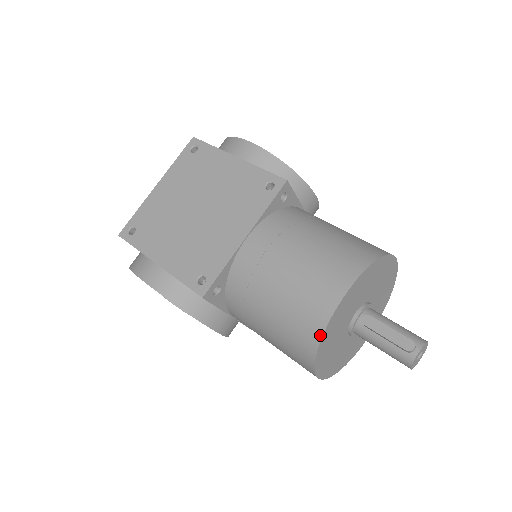
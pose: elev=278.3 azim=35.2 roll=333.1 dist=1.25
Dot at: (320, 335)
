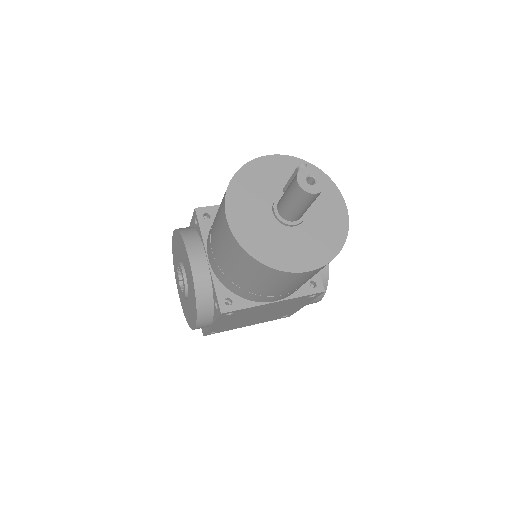
Dot at: (241, 168)
